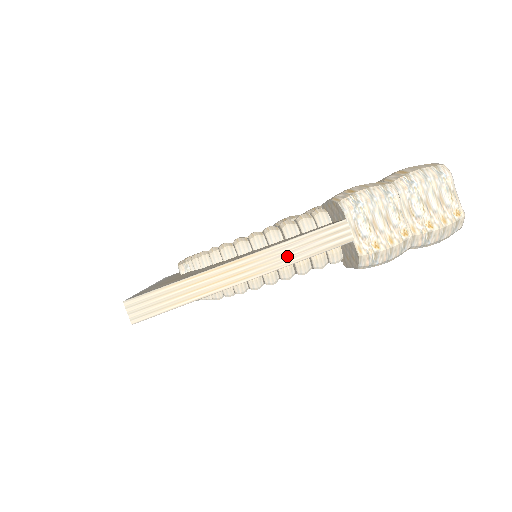
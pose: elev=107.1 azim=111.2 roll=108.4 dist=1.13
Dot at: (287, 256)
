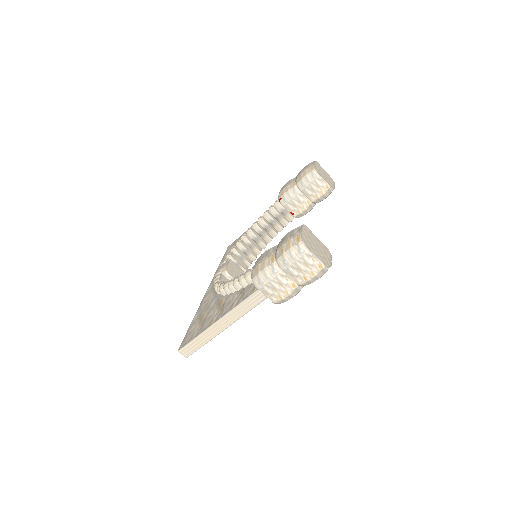
Dot at: (237, 314)
